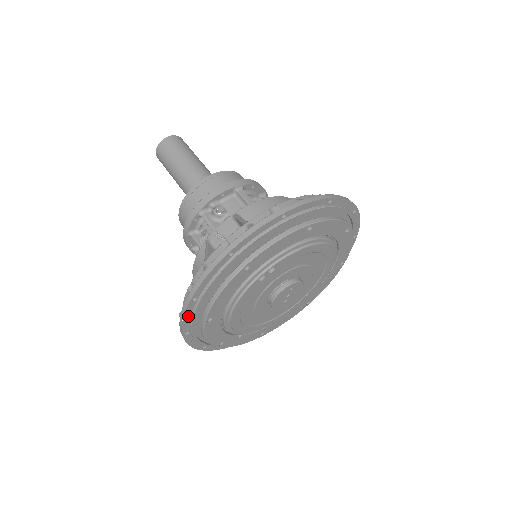
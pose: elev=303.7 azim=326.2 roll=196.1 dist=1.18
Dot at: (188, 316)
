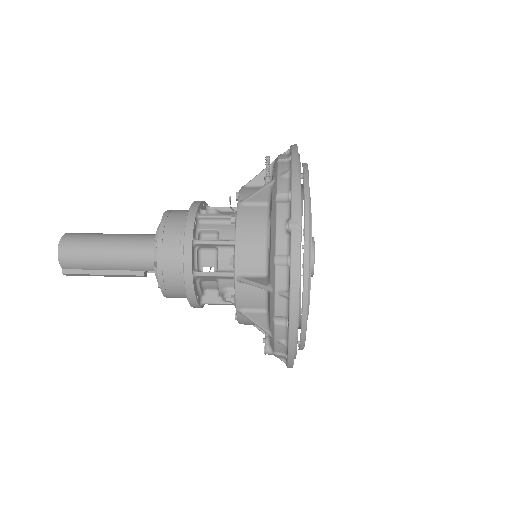
Dot at: (297, 222)
